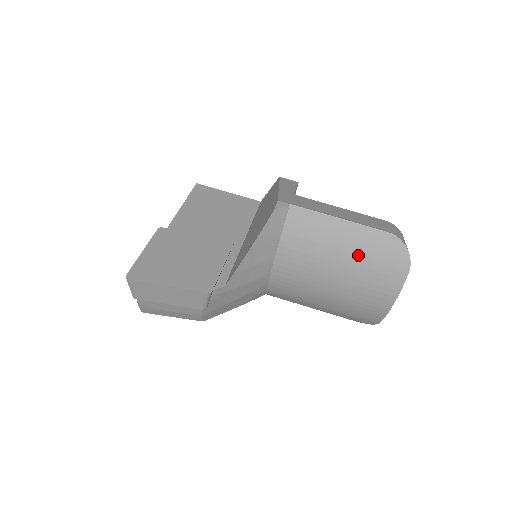
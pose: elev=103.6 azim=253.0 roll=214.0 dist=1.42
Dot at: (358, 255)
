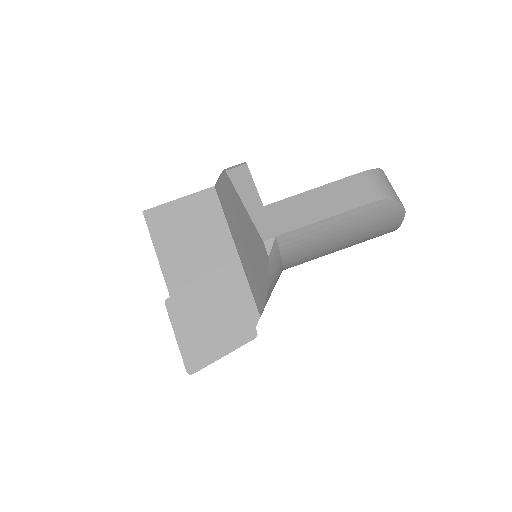
Dot at: (356, 230)
